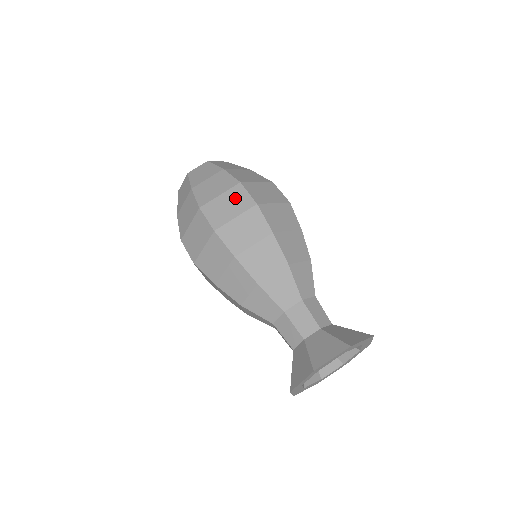
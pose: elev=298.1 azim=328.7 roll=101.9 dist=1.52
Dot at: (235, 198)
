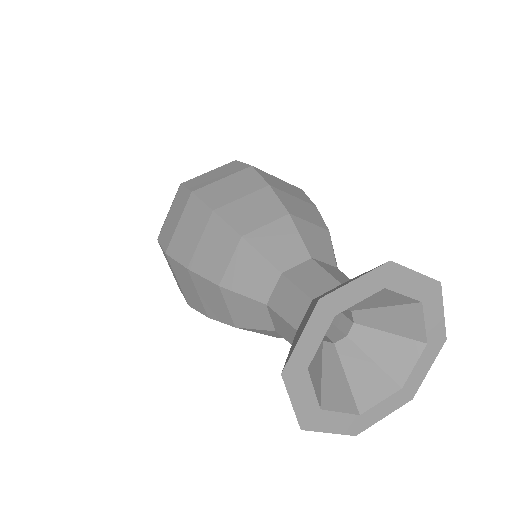
Dot at: (226, 169)
